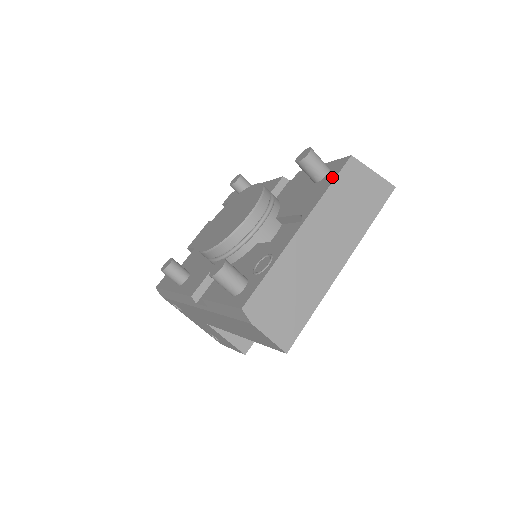
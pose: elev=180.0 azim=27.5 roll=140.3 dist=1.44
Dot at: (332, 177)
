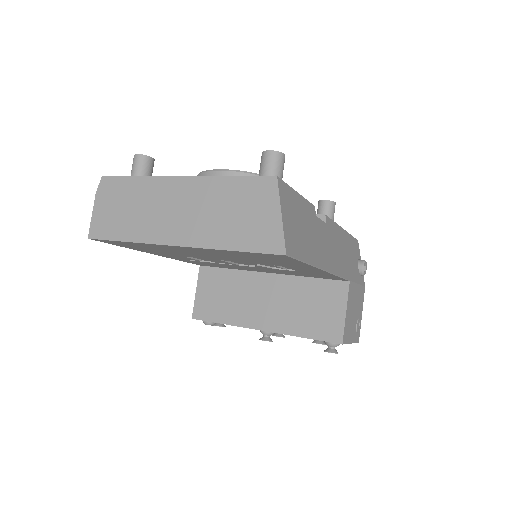
Dot at: (248, 177)
